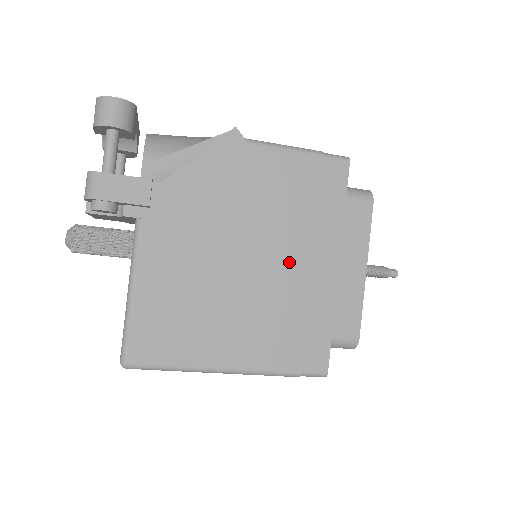
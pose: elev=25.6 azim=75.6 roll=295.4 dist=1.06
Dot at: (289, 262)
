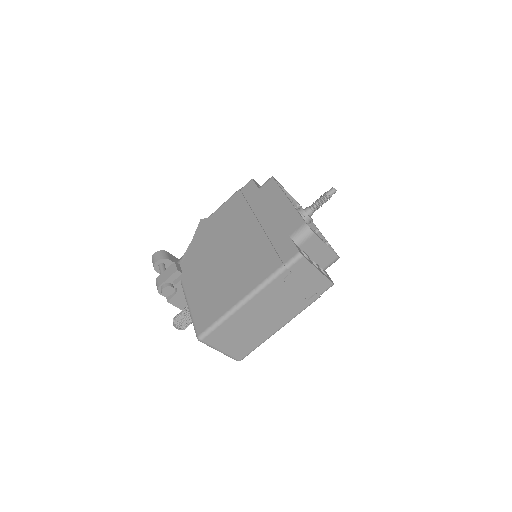
Dot at: (247, 233)
